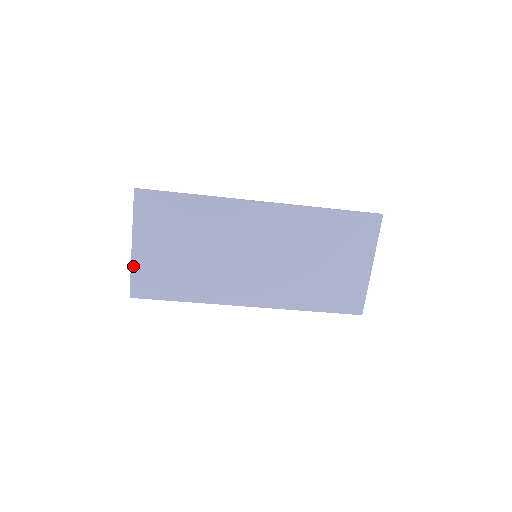
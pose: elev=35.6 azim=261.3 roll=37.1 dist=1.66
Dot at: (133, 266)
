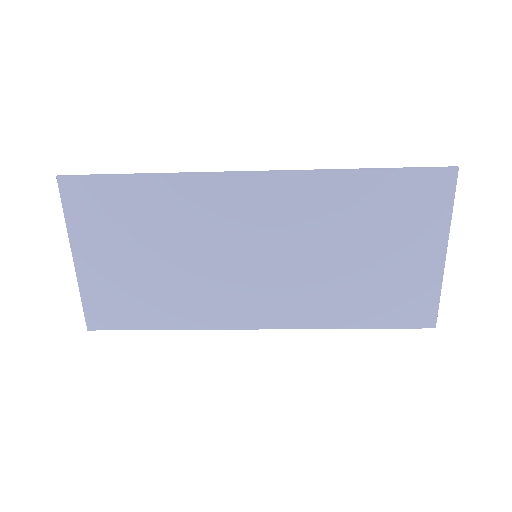
Dot at: (82, 287)
